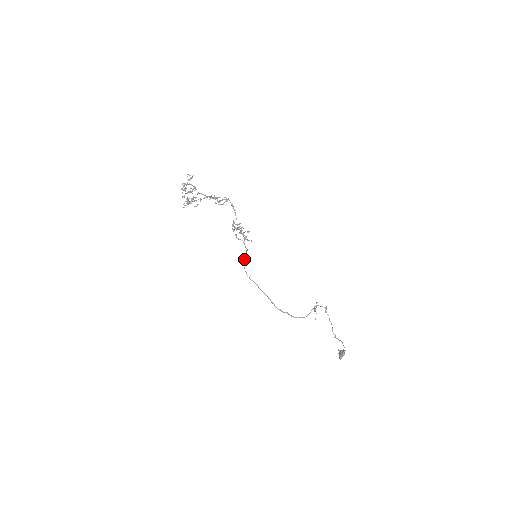
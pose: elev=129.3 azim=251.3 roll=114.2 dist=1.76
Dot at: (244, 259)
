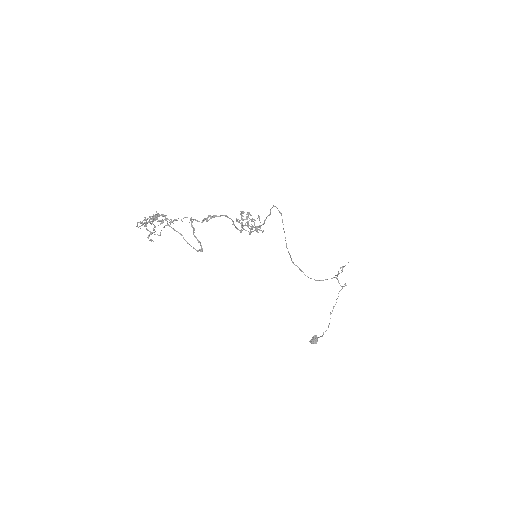
Dot at: (271, 208)
